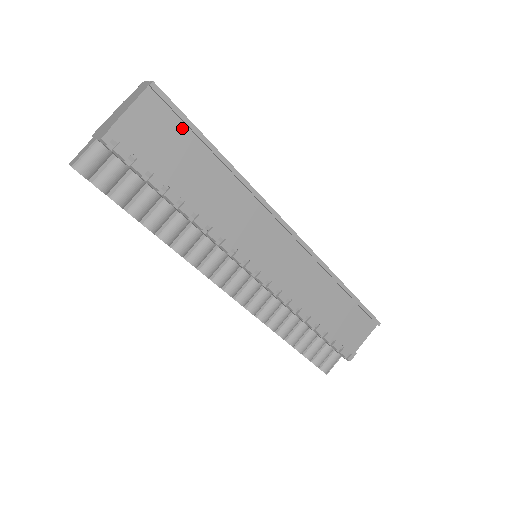
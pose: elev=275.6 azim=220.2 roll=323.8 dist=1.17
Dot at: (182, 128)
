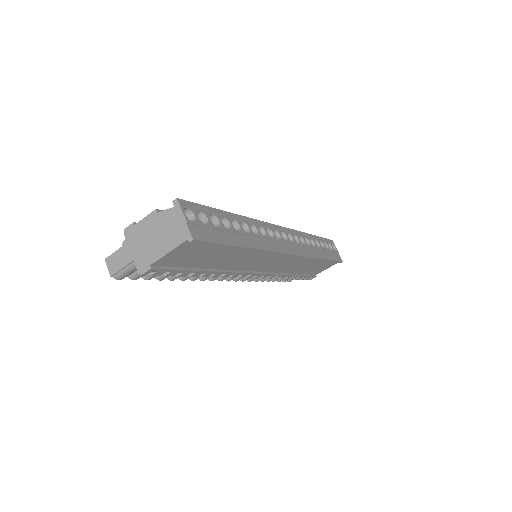
Dot at: (213, 246)
